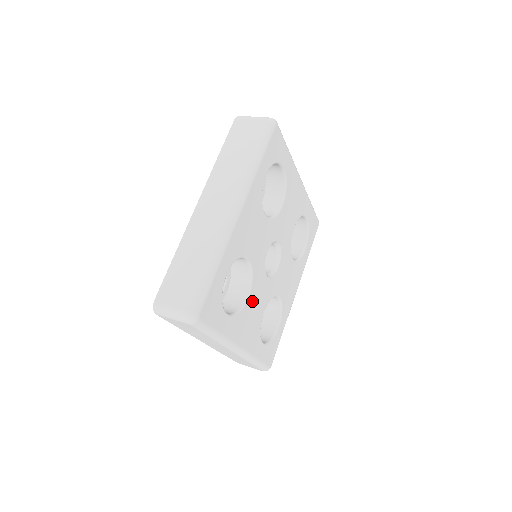
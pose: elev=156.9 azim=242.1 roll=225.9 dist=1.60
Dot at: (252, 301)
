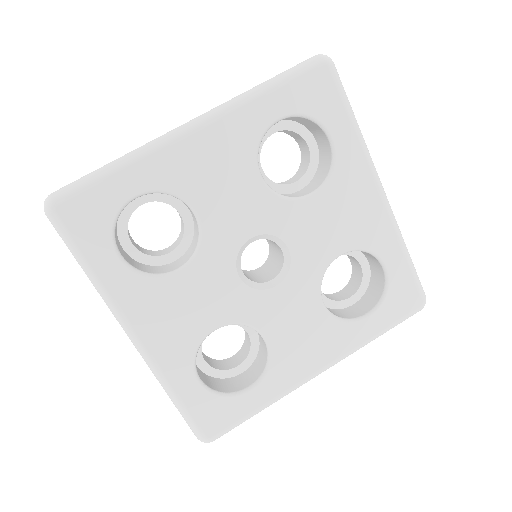
Dot at: (188, 285)
